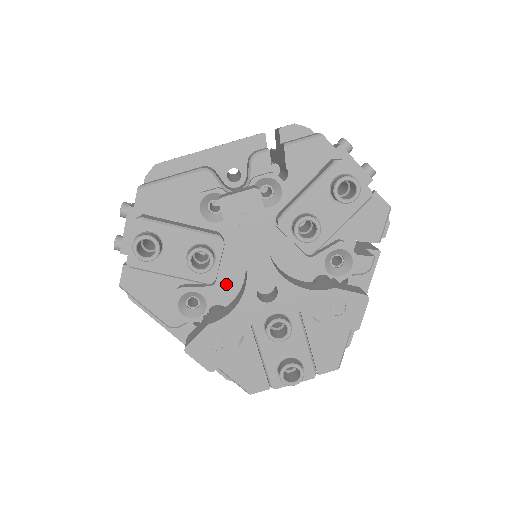
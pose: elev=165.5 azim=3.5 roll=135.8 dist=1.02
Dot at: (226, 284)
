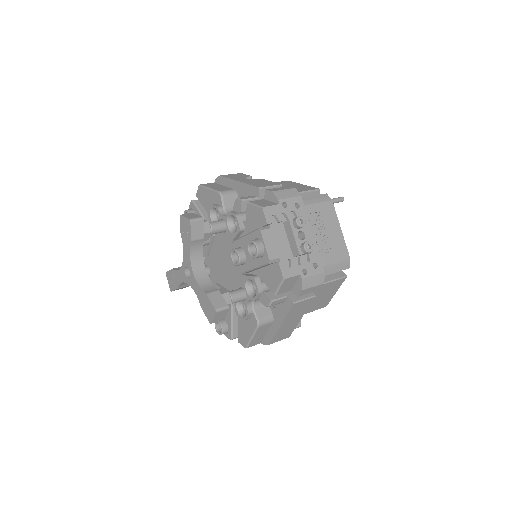
Dot at: (212, 258)
